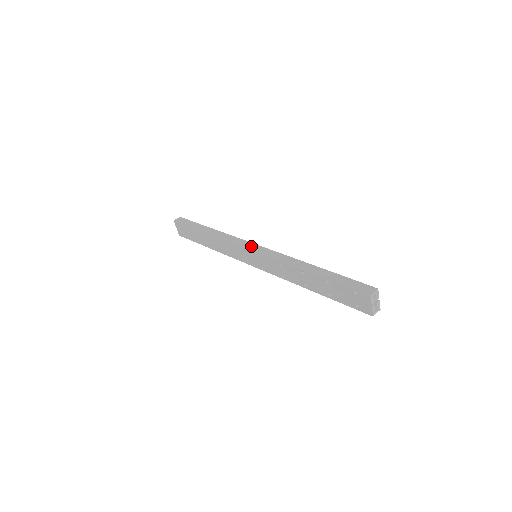
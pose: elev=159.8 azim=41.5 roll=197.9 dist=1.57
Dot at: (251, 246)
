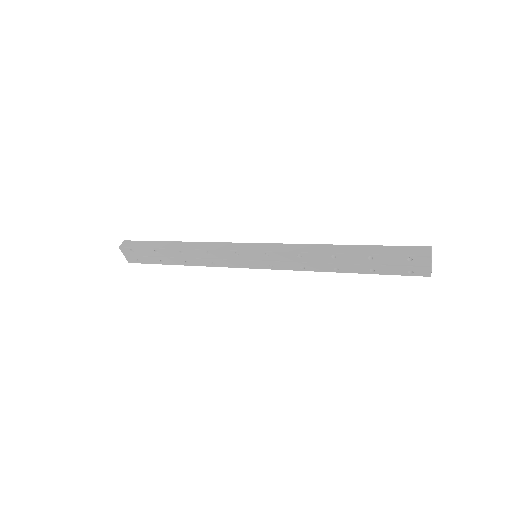
Dot at: (249, 247)
